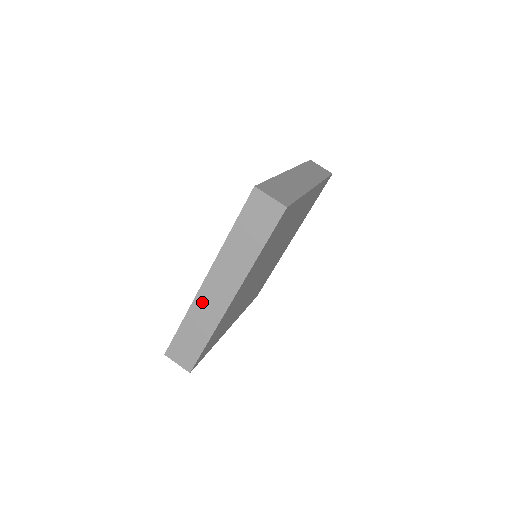
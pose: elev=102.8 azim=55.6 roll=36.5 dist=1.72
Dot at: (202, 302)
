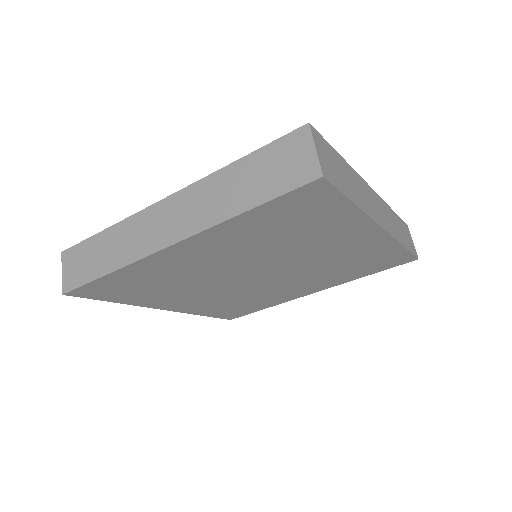
Dot at: (140, 223)
